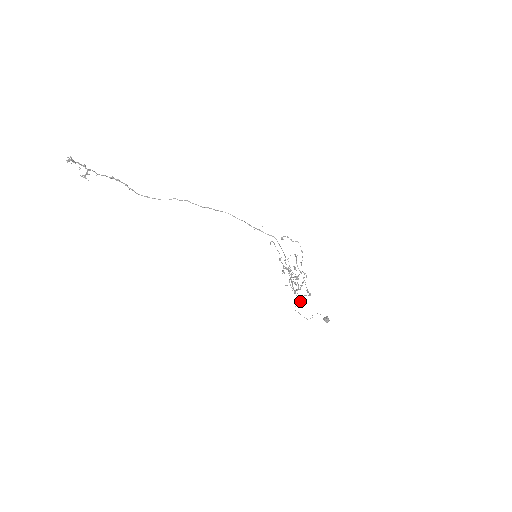
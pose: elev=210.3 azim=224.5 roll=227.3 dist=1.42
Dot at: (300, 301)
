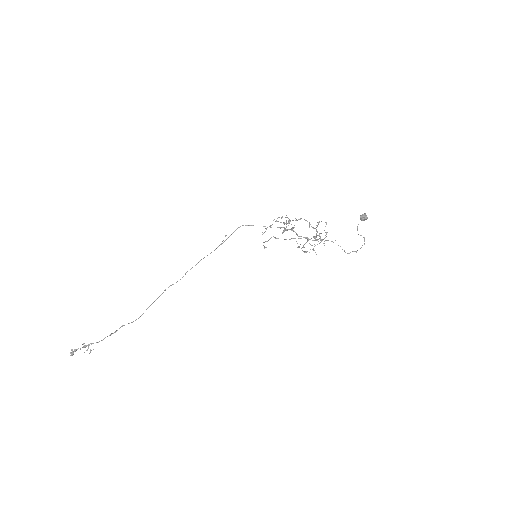
Dot at: occluded
